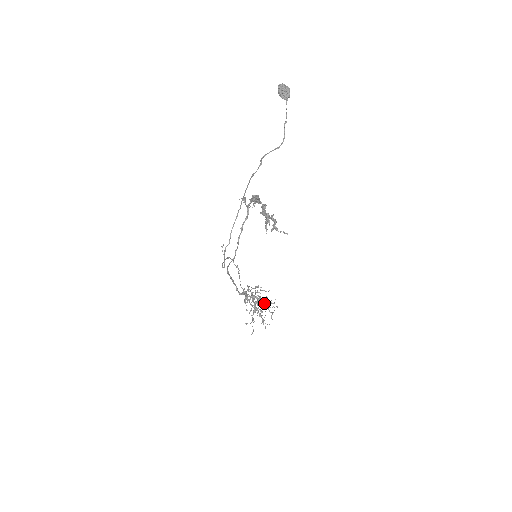
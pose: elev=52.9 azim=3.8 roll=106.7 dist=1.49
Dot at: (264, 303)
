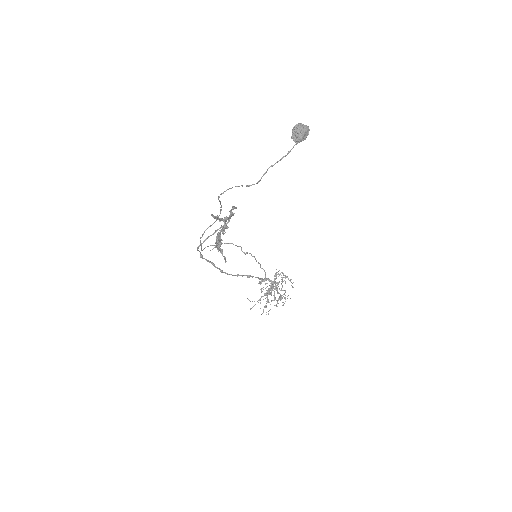
Dot at: (280, 294)
